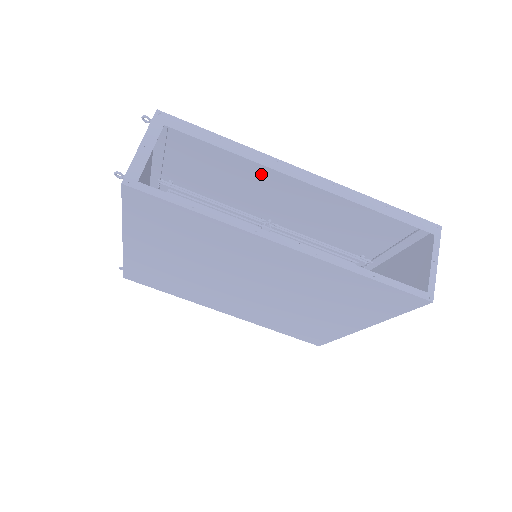
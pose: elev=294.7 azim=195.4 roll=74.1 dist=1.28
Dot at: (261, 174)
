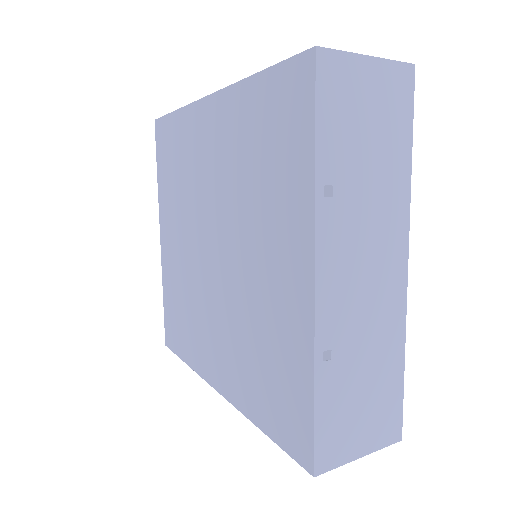
Dot at: occluded
